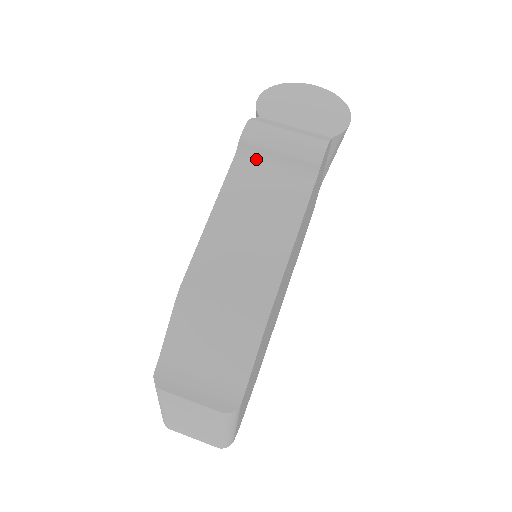
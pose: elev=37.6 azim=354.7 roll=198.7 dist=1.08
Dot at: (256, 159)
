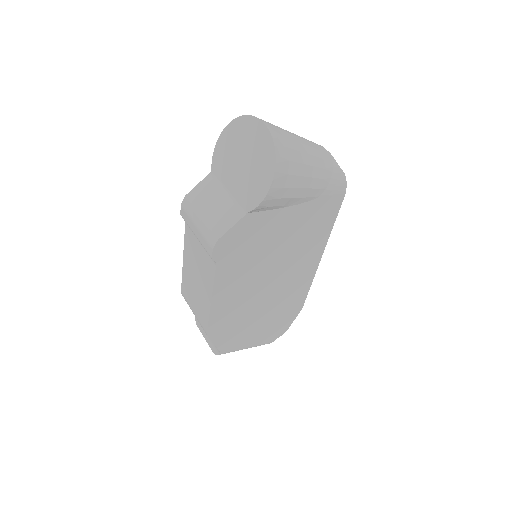
Dot at: occluded
